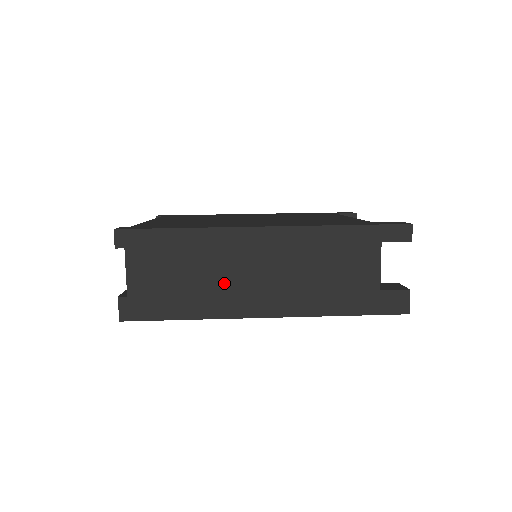
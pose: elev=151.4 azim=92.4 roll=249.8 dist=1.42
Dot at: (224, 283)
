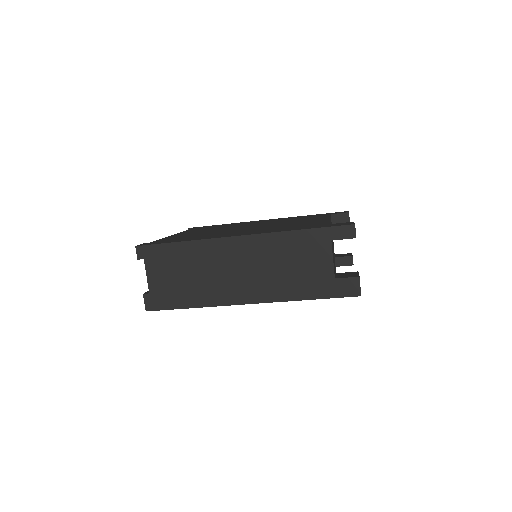
Dot at: (215, 280)
